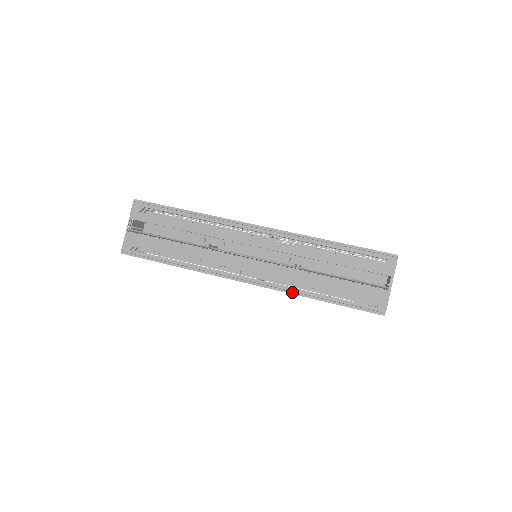
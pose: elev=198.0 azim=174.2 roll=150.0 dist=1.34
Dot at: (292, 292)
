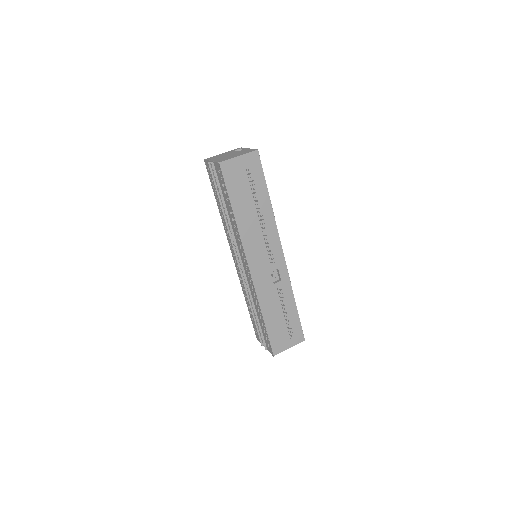
Dot at: (242, 287)
